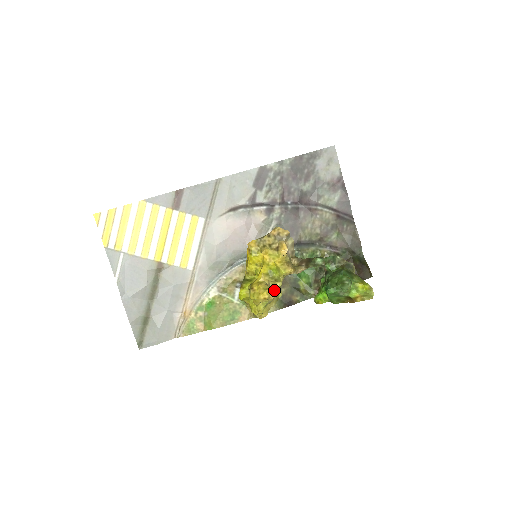
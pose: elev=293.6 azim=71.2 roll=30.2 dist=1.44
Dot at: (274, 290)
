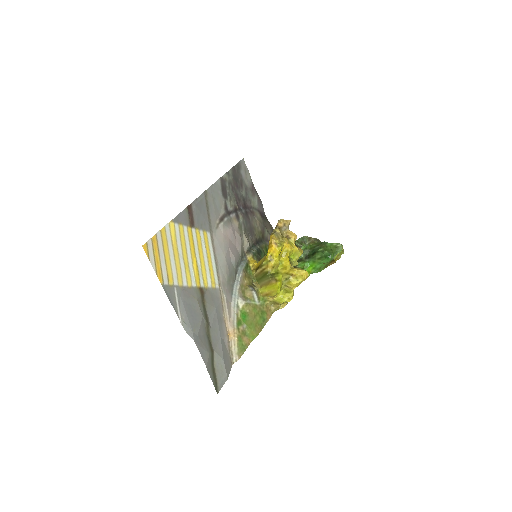
Dot at: occluded
